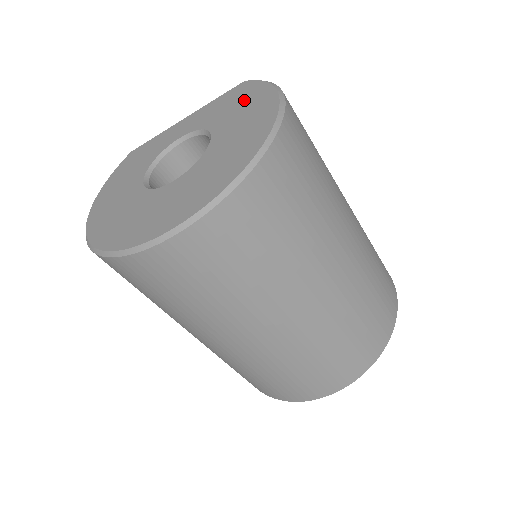
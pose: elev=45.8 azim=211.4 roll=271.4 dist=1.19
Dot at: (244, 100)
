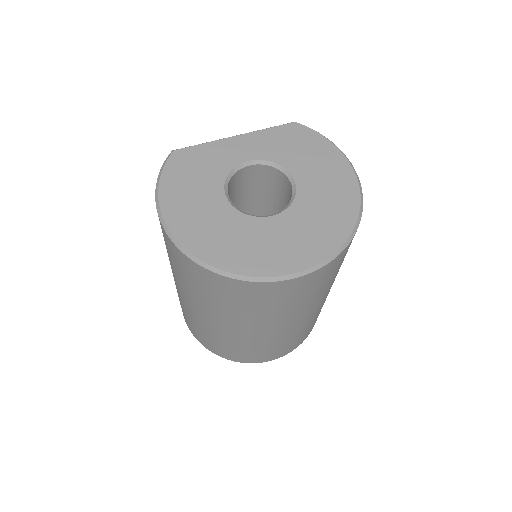
Dot at: (310, 148)
